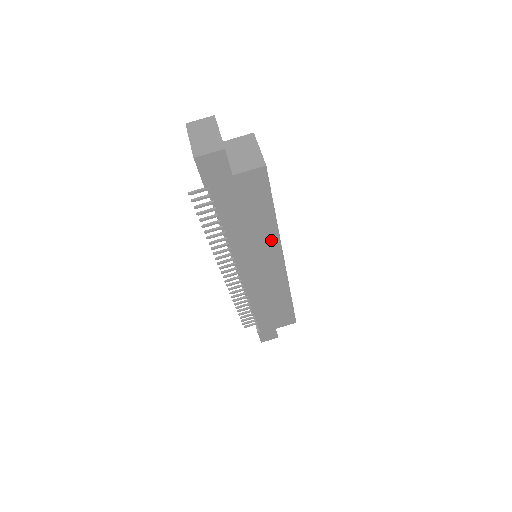
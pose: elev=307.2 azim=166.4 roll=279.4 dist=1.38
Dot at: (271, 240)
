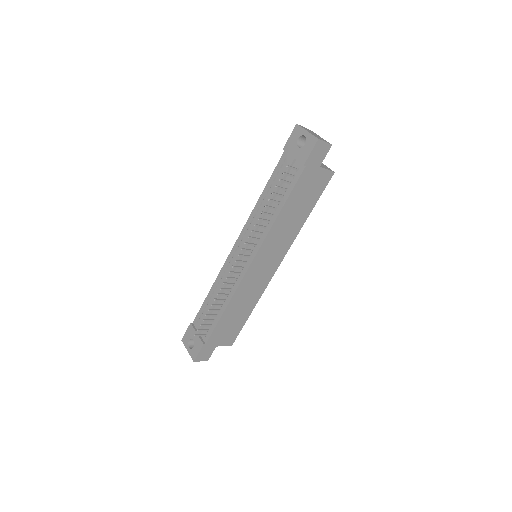
Dot at: (290, 237)
